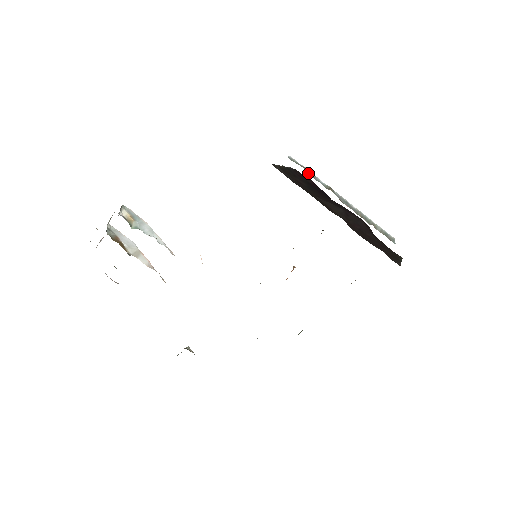
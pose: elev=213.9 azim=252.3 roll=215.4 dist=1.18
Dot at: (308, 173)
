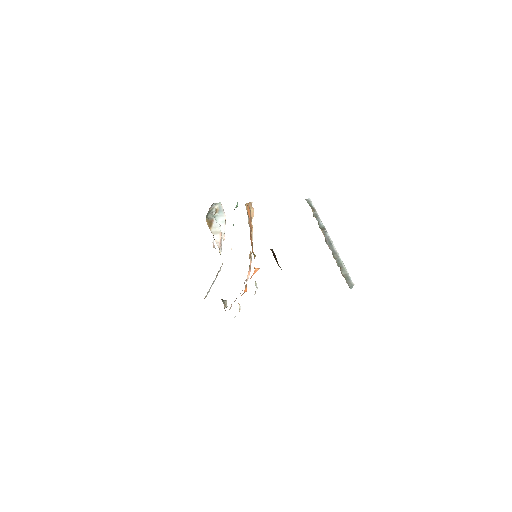
Dot at: (314, 214)
